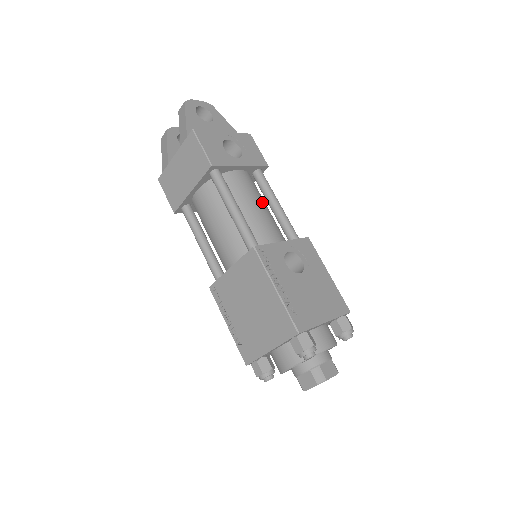
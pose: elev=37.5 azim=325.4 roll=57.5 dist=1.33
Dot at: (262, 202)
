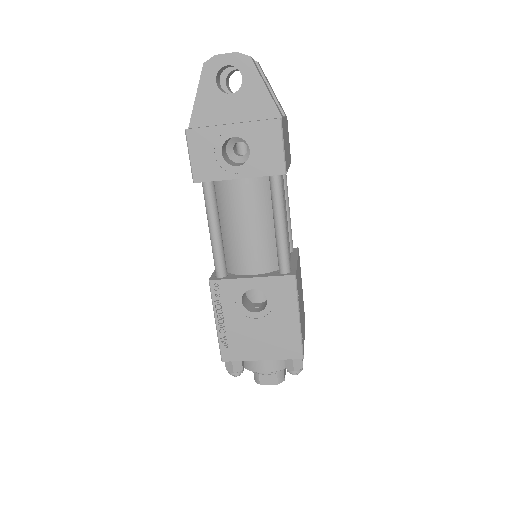
Dot at: (257, 220)
